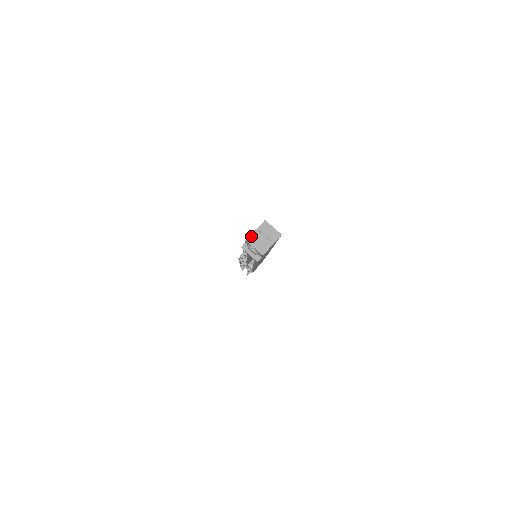
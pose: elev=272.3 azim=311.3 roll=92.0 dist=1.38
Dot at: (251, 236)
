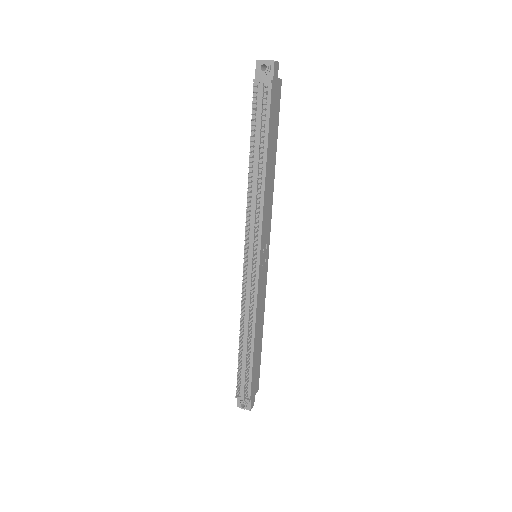
Dot at: (259, 60)
